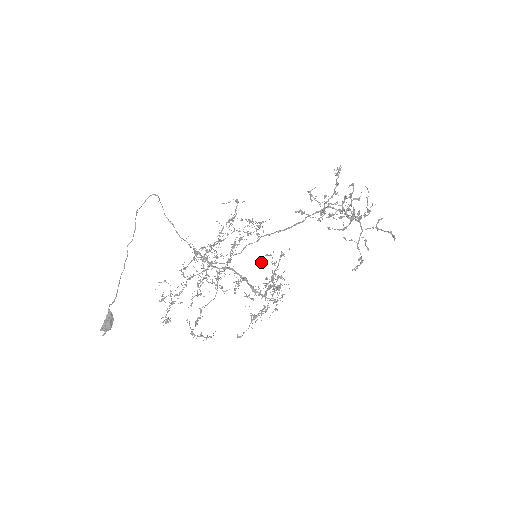
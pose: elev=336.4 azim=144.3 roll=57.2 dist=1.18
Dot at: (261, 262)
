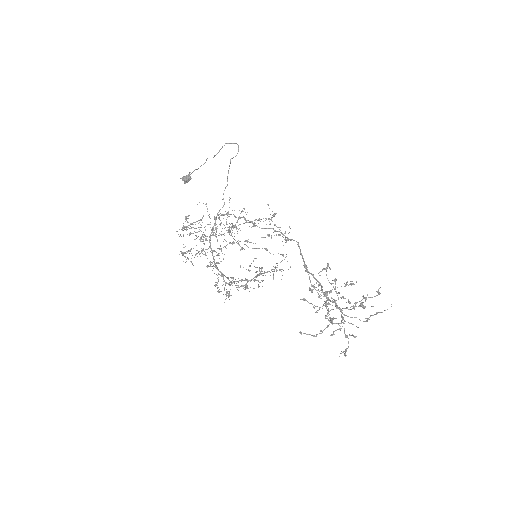
Dot at: occluded
